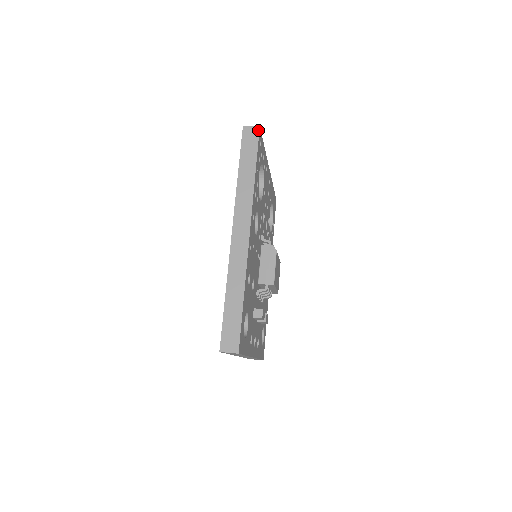
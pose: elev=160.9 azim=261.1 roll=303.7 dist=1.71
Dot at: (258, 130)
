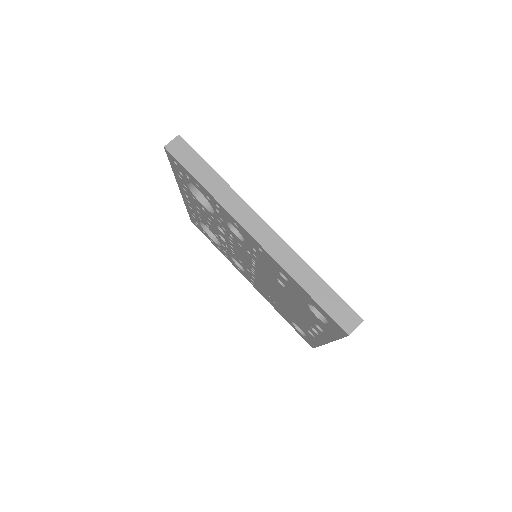
Dot at: (181, 139)
